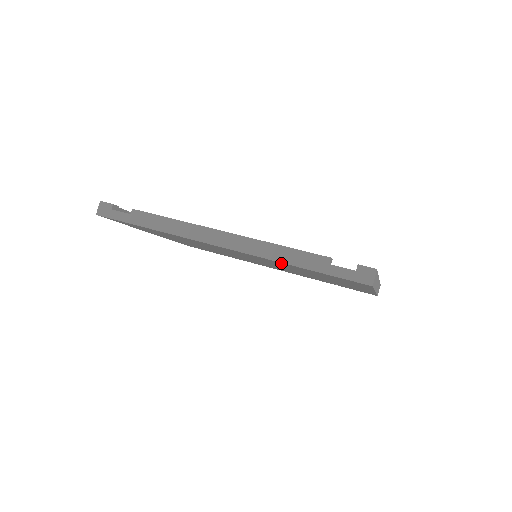
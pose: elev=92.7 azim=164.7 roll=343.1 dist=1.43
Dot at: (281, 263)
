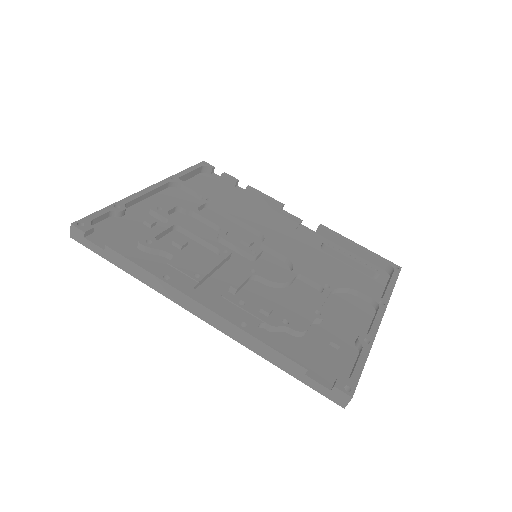
Dot at: occluded
